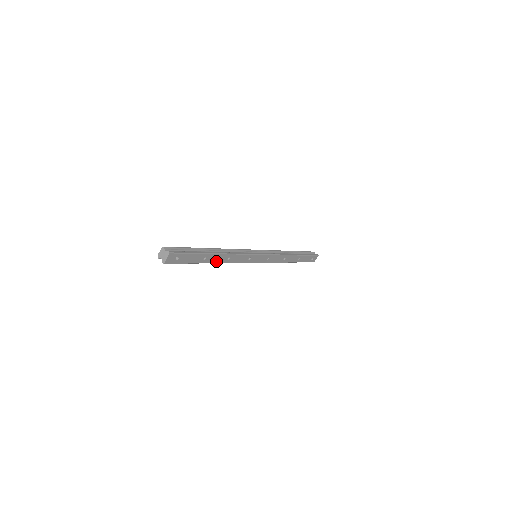
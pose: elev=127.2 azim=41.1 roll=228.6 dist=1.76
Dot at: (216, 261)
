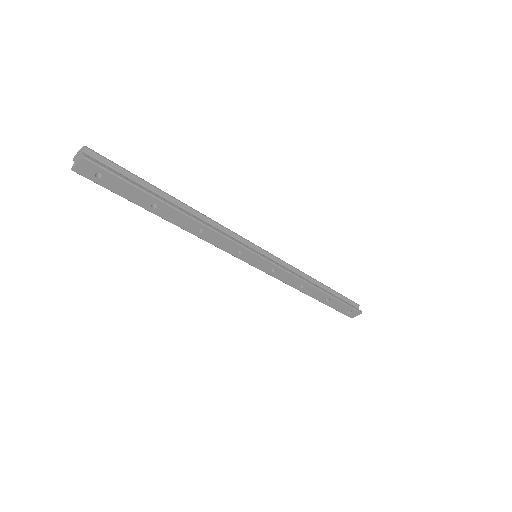
Dot at: (177, 222)
